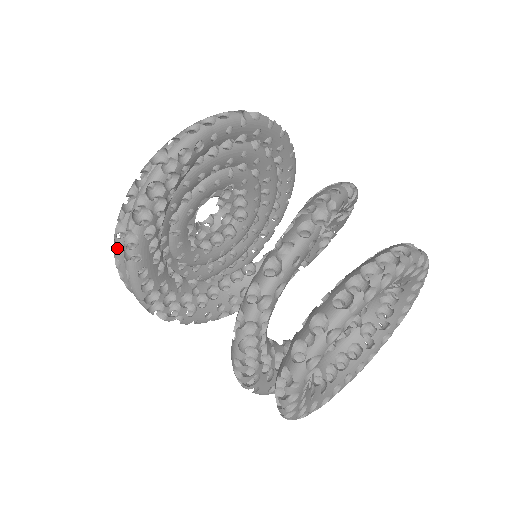
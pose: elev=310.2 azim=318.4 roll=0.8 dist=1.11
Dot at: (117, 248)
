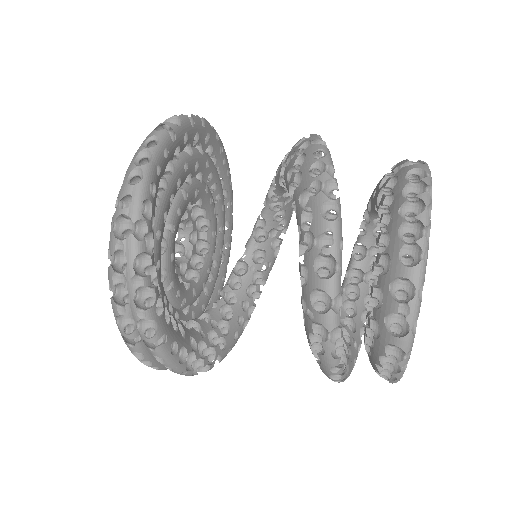
Dot at: (131, 343)
